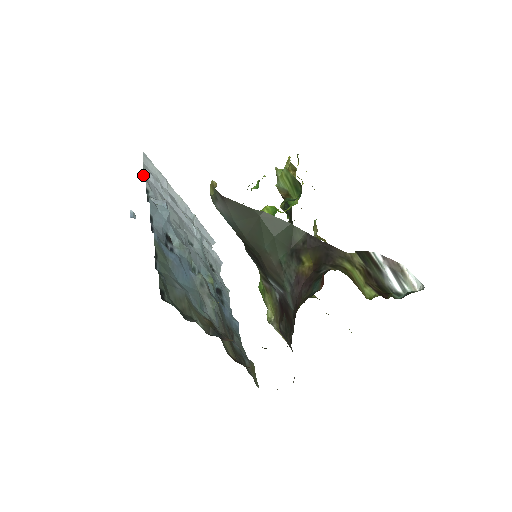
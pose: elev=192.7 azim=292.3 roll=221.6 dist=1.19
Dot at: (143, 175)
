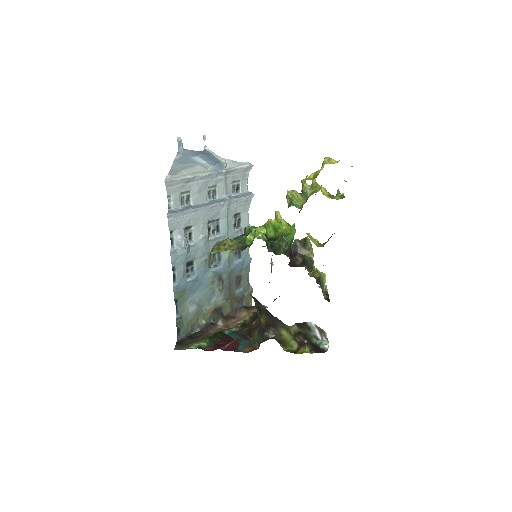
Dot at: (168, 201)
